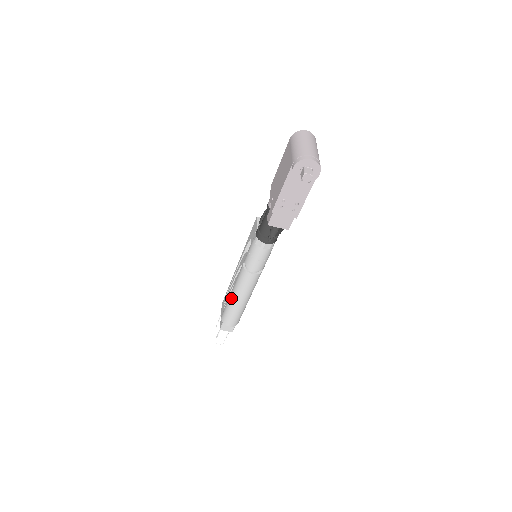
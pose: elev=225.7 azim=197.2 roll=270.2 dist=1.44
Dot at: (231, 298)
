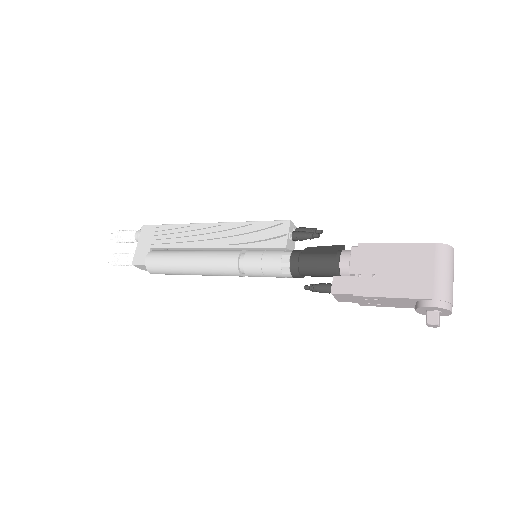
Dot at: (185, 263)
